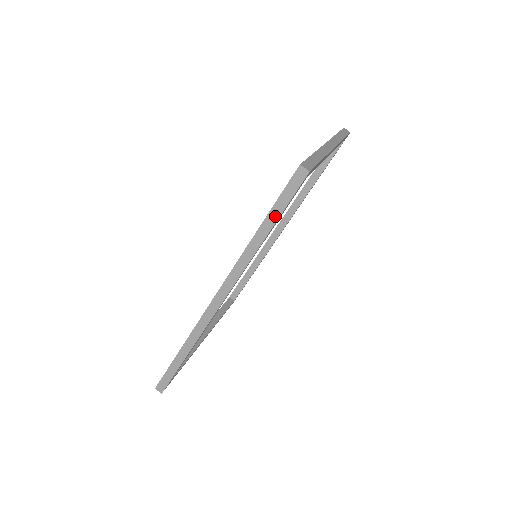
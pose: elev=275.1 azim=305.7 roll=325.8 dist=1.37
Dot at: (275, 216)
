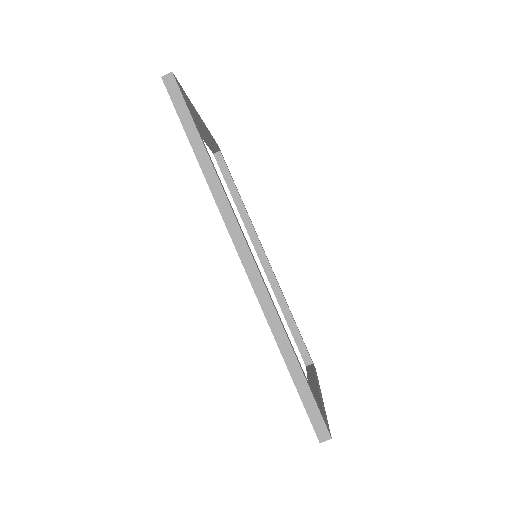
Dot at: (192, 129)
